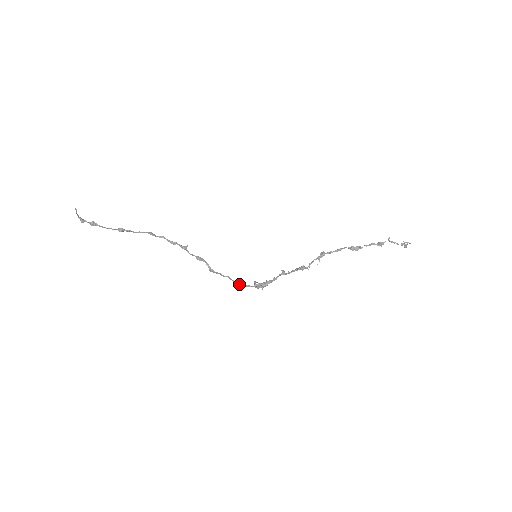
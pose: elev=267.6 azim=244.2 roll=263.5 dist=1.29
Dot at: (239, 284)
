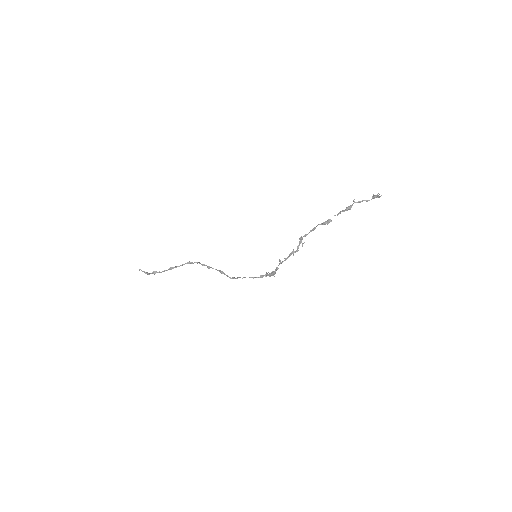
Dot at: (258, 277)
